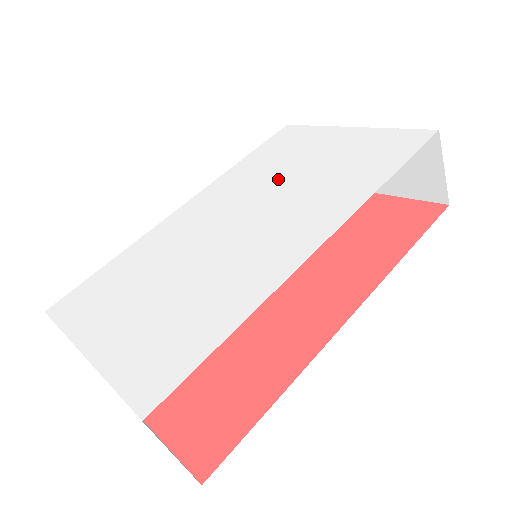
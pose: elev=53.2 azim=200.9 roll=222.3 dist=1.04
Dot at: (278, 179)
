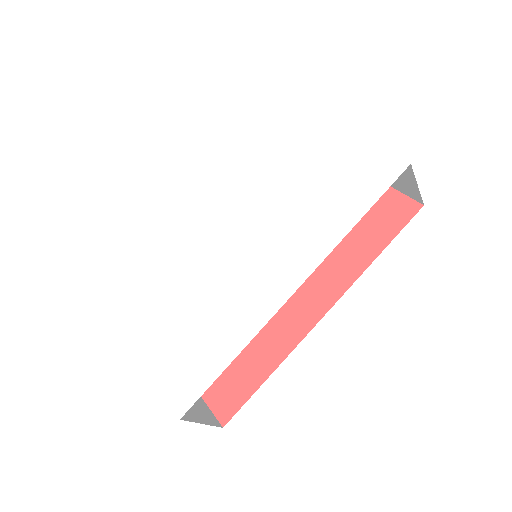
Dot at: (271, 191)
